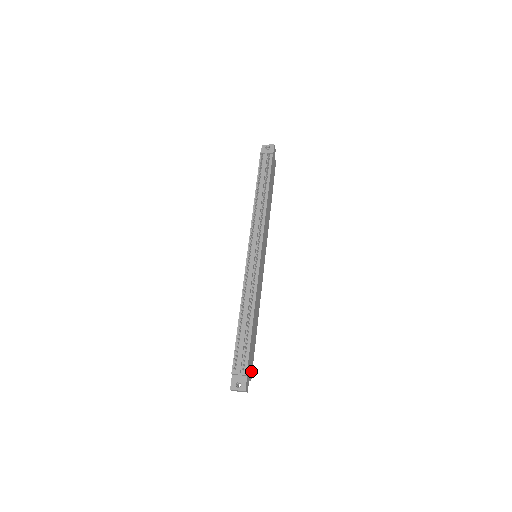
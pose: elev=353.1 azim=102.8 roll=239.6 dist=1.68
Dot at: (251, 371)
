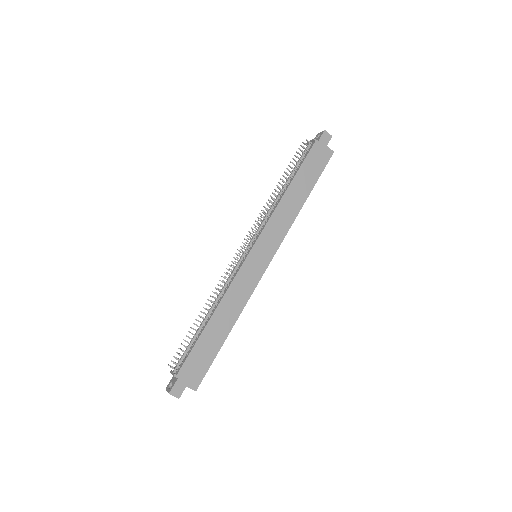
Dot at: (198, 379)
